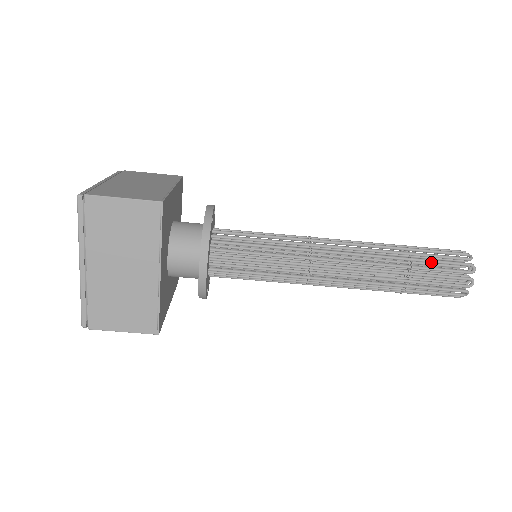
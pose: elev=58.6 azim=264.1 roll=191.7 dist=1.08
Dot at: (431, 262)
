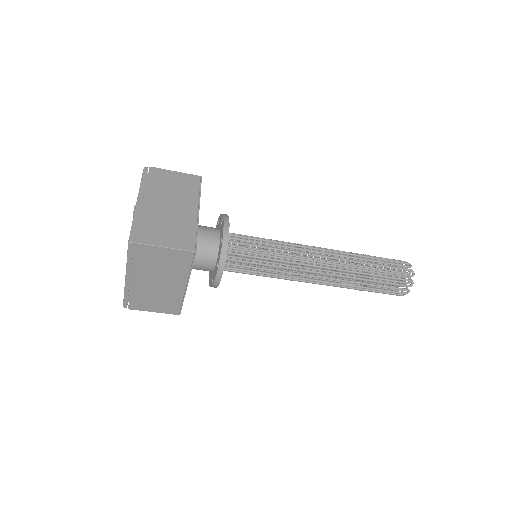
Dot at: (384, 278)
